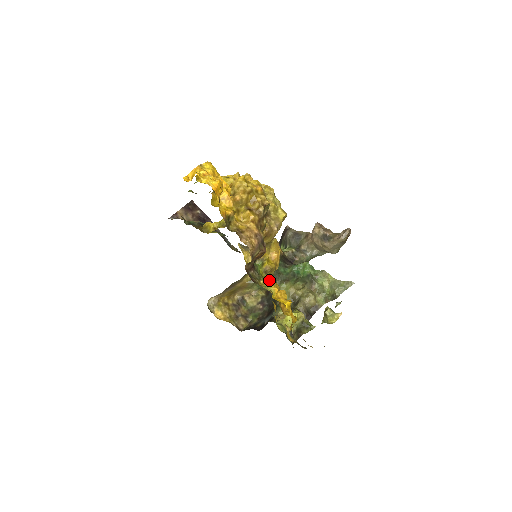
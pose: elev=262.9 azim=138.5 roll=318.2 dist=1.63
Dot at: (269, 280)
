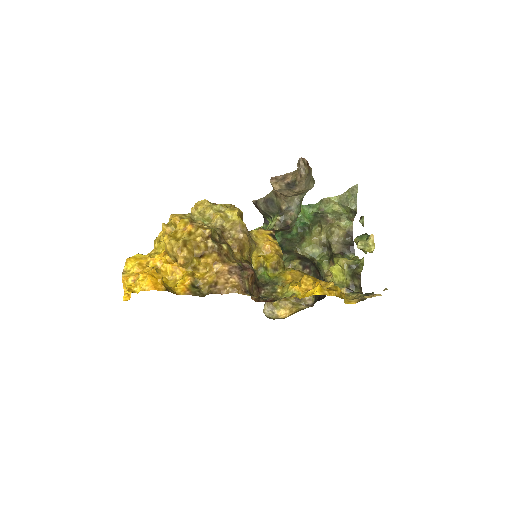
Dot at: (284, 275)
